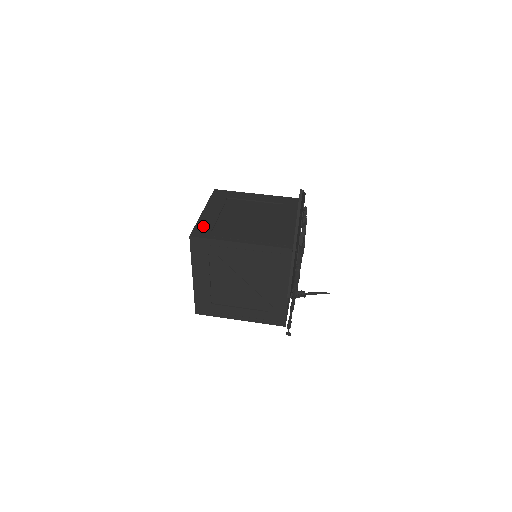
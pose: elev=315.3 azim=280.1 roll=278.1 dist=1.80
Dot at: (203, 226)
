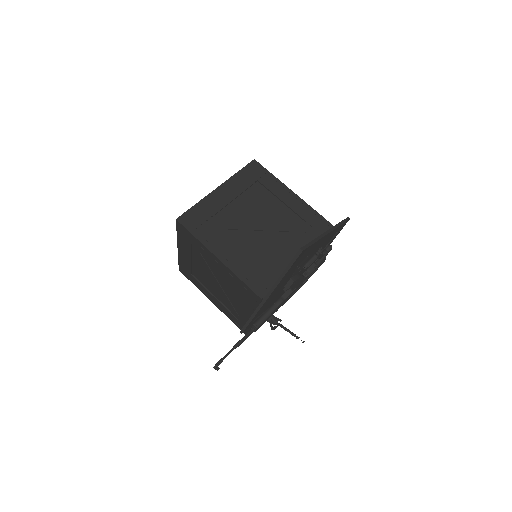
Dot at: (200, 212)
